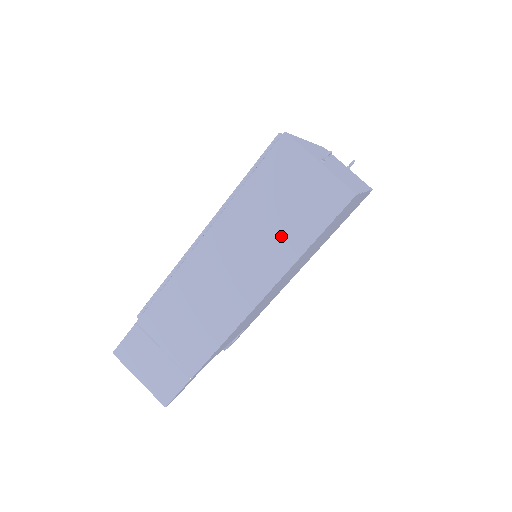
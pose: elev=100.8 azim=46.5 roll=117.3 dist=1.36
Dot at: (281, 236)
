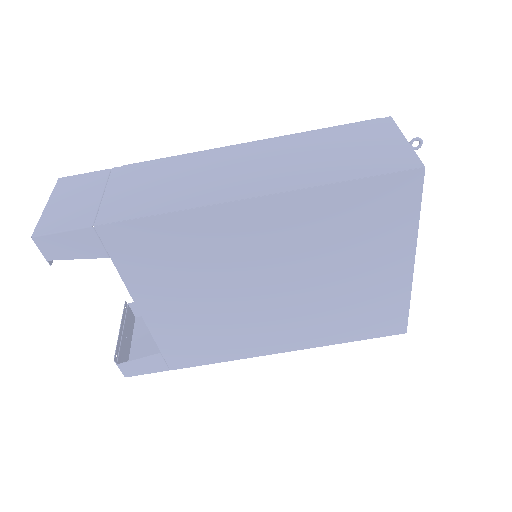
Dot at: (321, 166)
